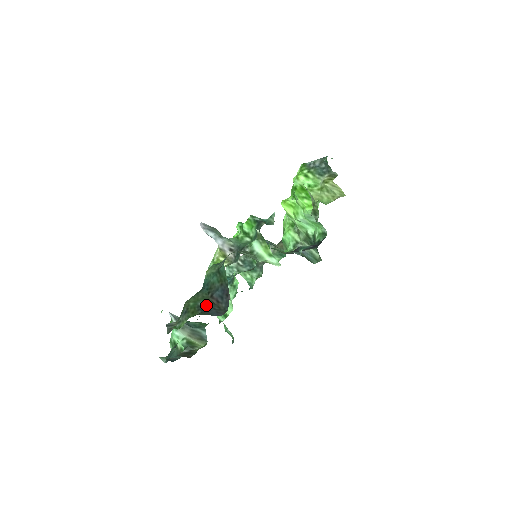
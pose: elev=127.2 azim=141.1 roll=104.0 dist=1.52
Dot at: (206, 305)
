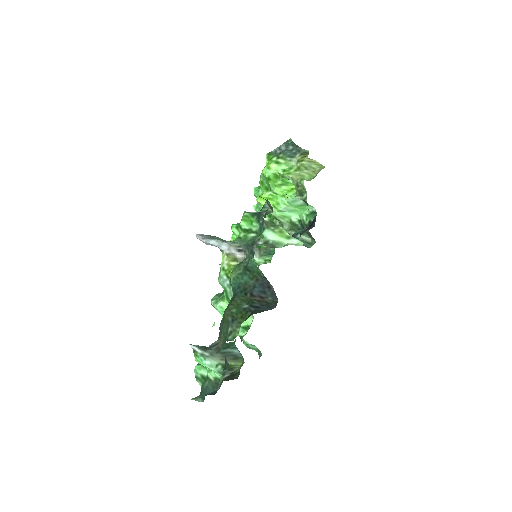
Dot at: (252, 305)
